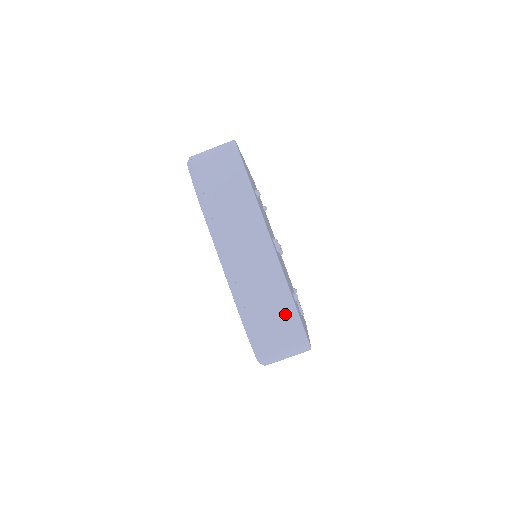
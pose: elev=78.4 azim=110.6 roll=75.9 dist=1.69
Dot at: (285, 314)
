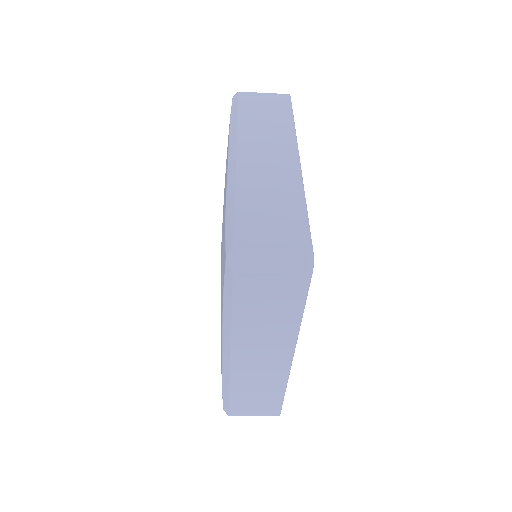
Dot at: (270, 400)
